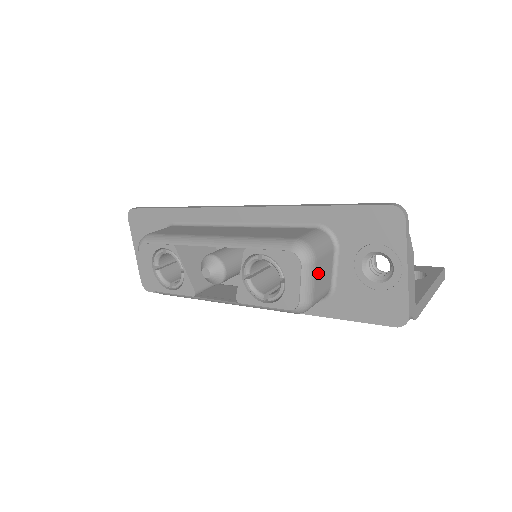
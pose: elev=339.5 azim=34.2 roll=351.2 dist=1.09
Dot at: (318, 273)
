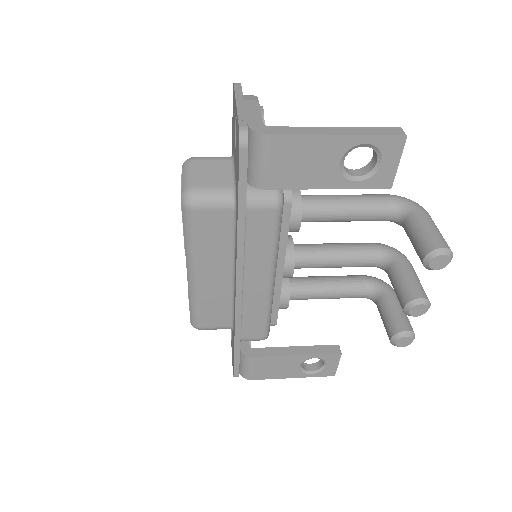
Dot at: (201, 170)
